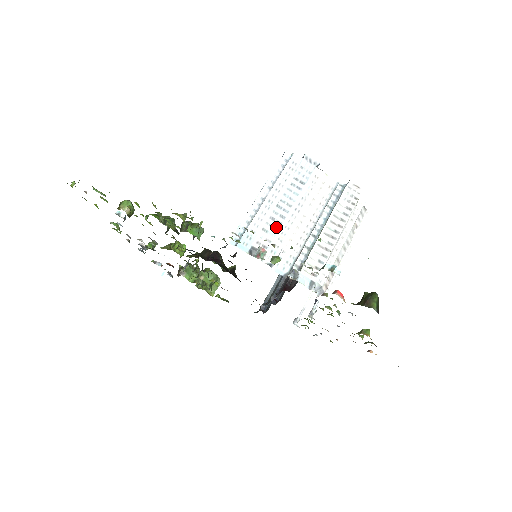
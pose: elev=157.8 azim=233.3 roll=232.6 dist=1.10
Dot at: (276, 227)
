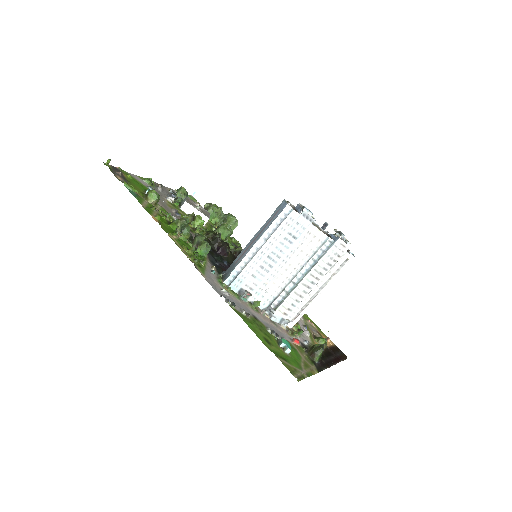
Dot at: (264, 274)
